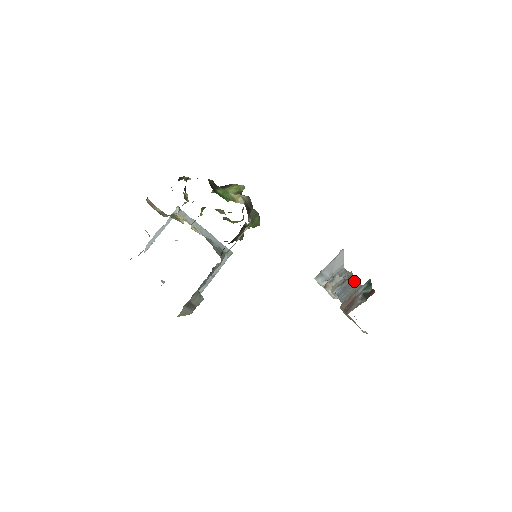
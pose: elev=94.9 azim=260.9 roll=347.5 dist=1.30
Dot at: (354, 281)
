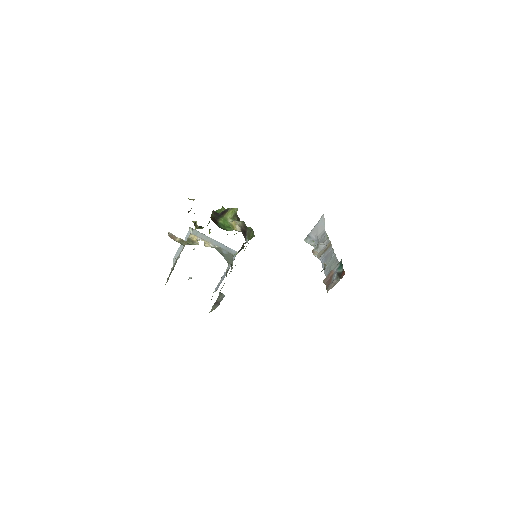
Dot at: (332, 254)
